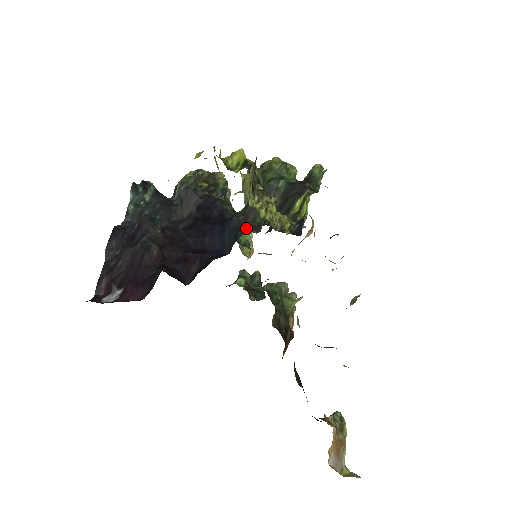
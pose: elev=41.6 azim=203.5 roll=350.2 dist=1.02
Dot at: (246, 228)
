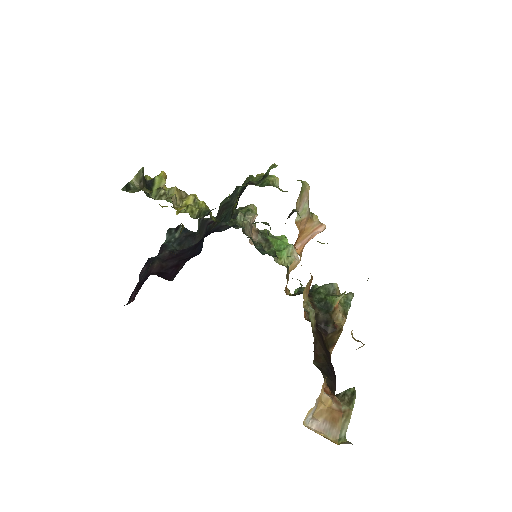
Dot at: occluded
